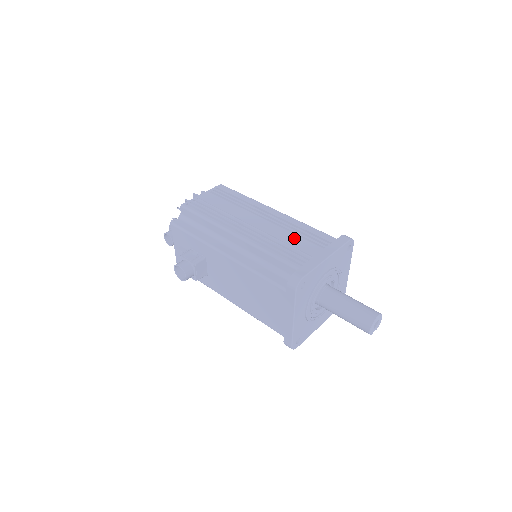
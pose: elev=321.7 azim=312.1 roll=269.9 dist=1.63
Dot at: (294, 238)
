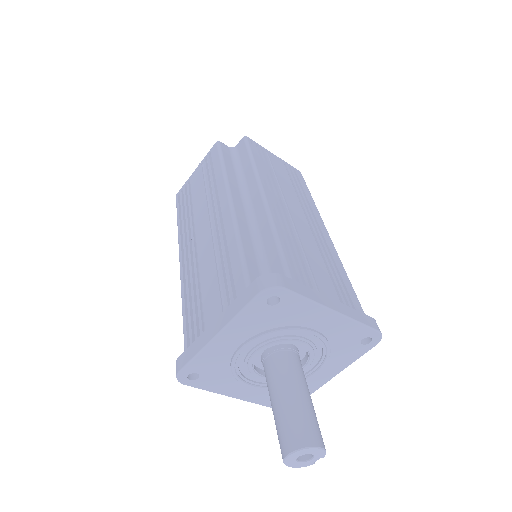
Dot at: (211, 278)
